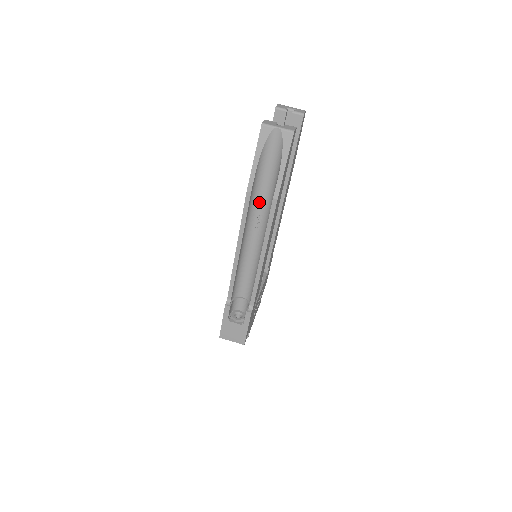
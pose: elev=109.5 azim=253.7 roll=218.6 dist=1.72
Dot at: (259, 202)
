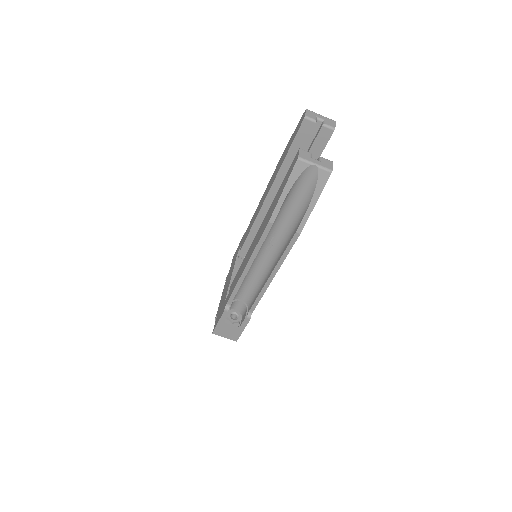
Dot at: (277, 227)
